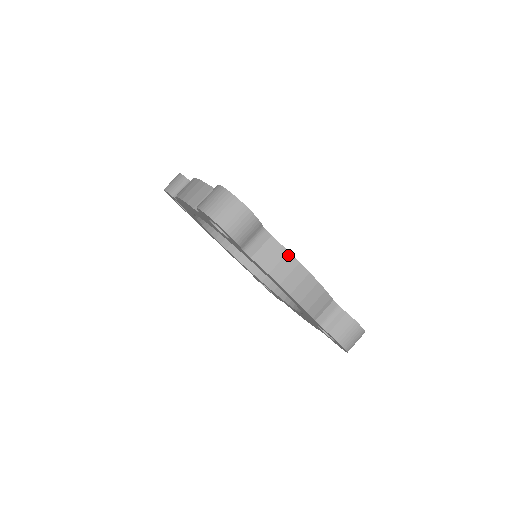
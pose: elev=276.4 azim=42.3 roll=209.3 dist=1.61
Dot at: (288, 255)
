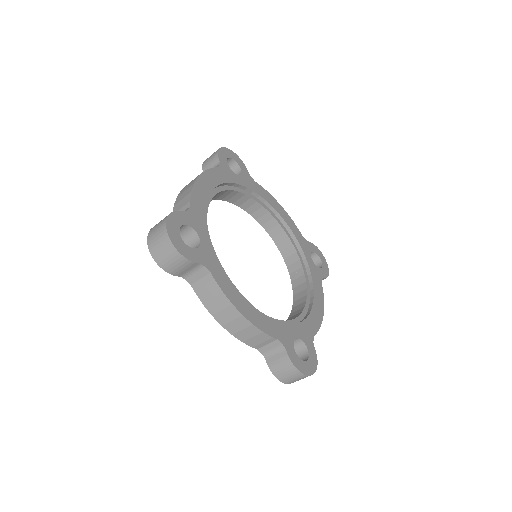
Dot at: (222, 294)
